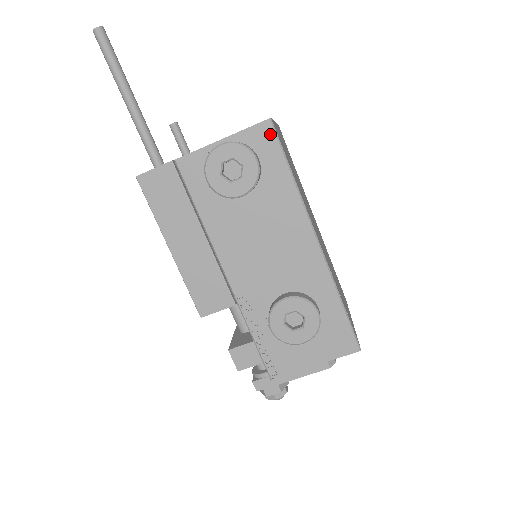
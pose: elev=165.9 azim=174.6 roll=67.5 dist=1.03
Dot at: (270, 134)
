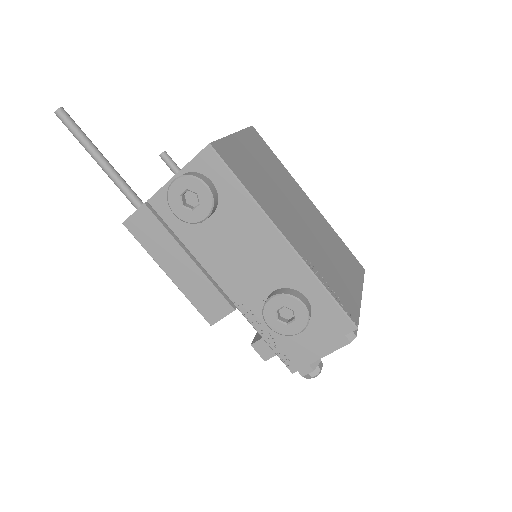
Dot at: (213, 158)
